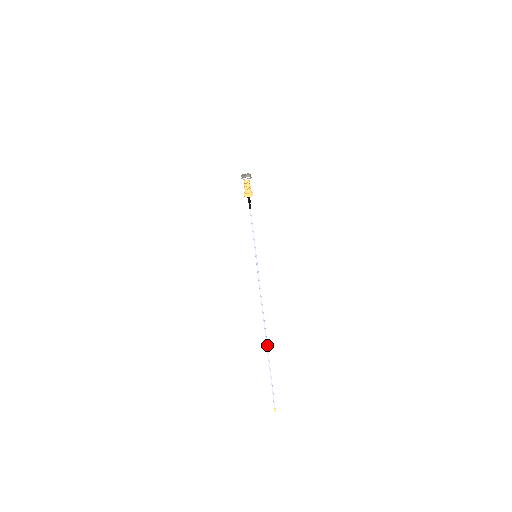
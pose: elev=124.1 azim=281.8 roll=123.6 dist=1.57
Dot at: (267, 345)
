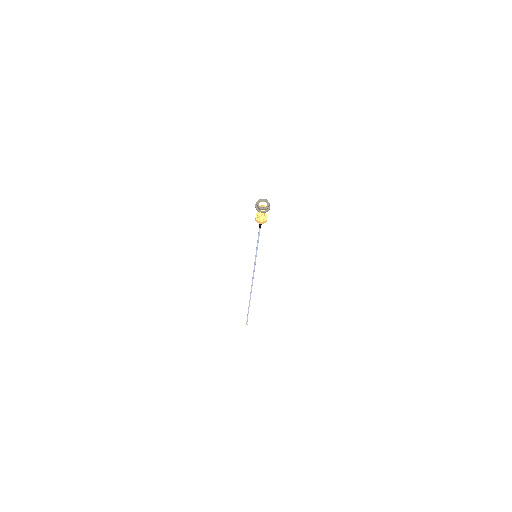
Dot at: (250, 299)
